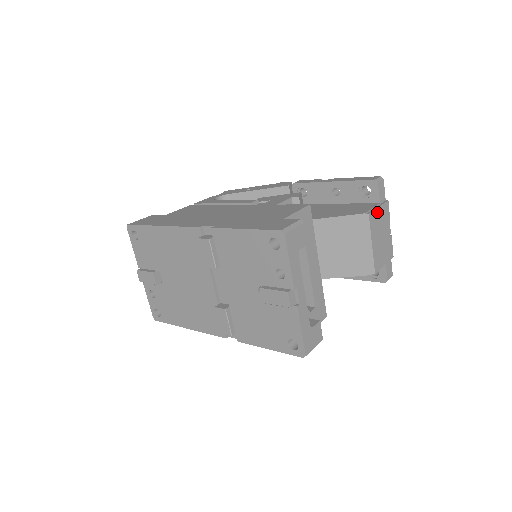
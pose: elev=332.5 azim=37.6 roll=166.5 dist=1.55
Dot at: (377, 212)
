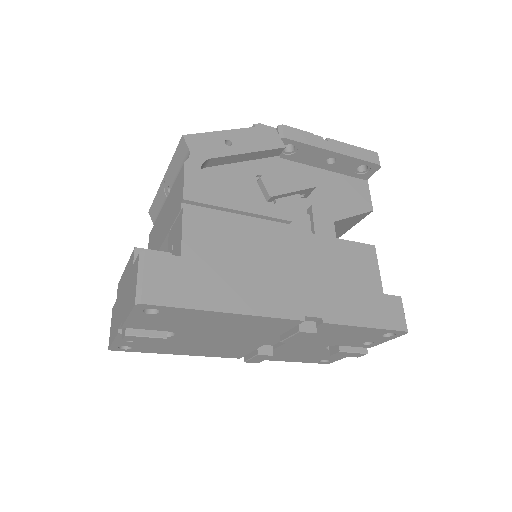
Dot at: occluded
